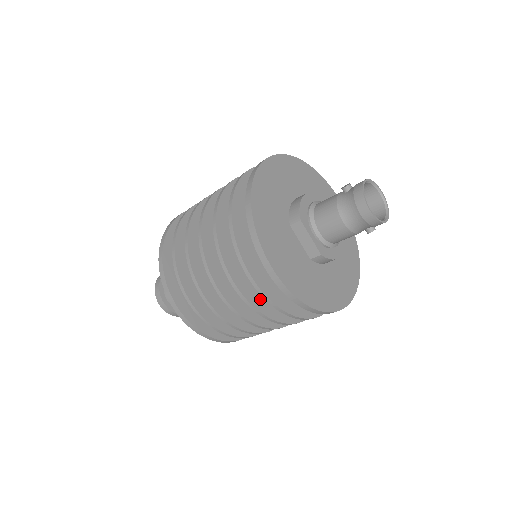
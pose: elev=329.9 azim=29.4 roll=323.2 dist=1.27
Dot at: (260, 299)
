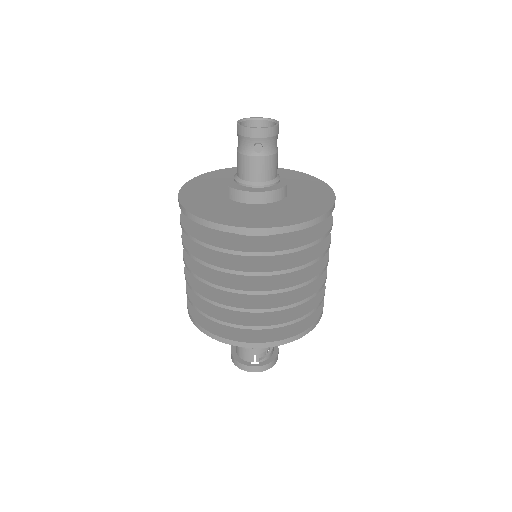
Dot at: (196, 244)
